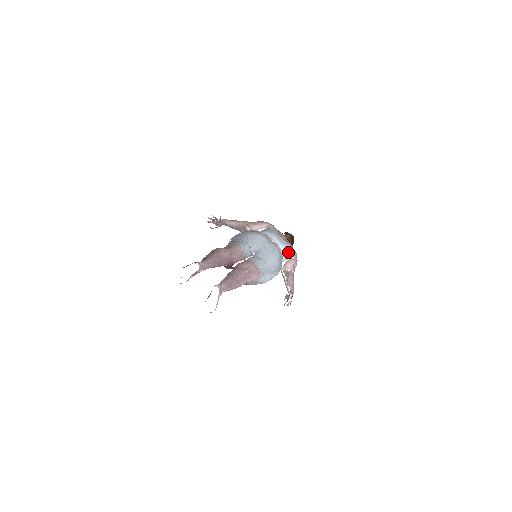
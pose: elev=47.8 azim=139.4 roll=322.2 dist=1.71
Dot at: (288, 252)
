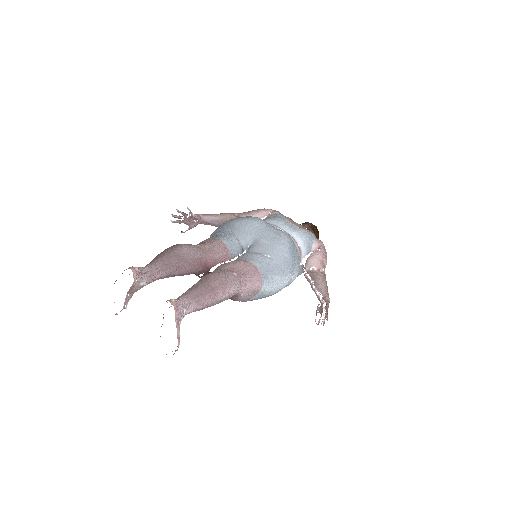
Dot at: (308, 242)
